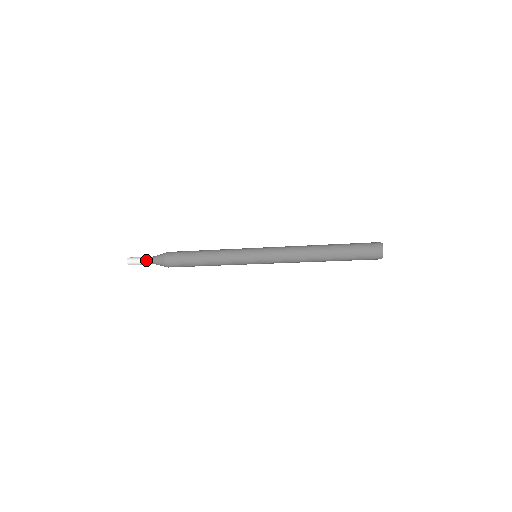
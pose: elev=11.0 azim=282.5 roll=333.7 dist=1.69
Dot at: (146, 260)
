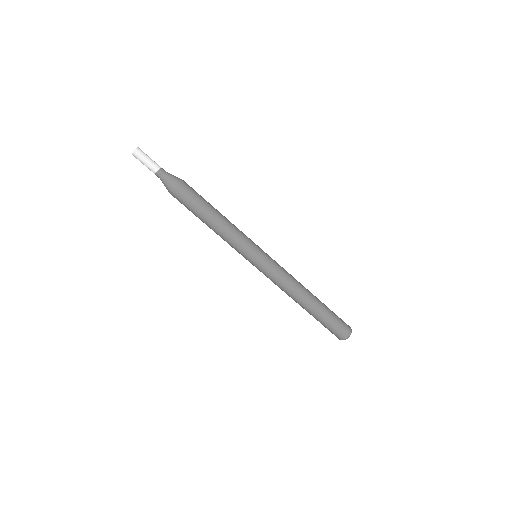
Dot at: (158, 165)
